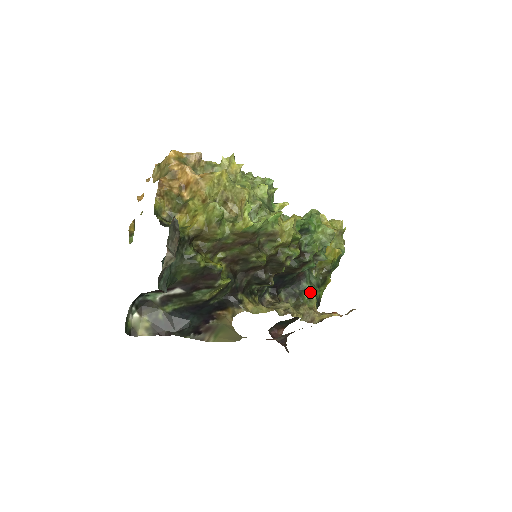
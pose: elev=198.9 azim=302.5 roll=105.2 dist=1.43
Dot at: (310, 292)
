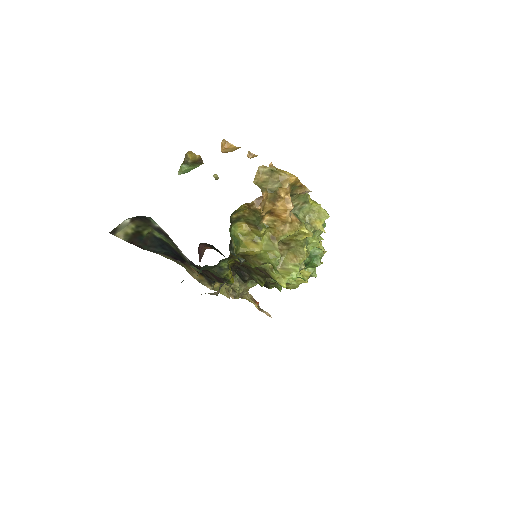
Dot at: occluded
